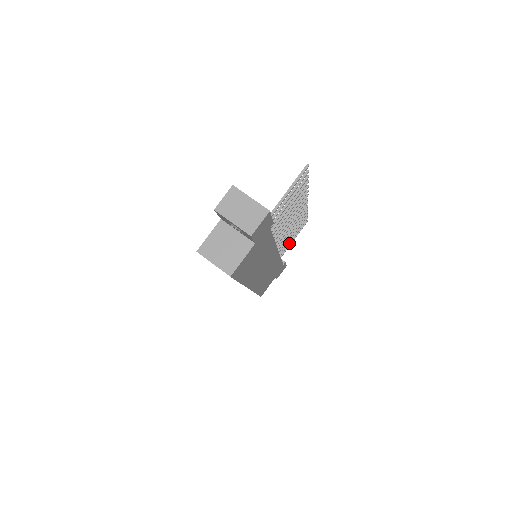
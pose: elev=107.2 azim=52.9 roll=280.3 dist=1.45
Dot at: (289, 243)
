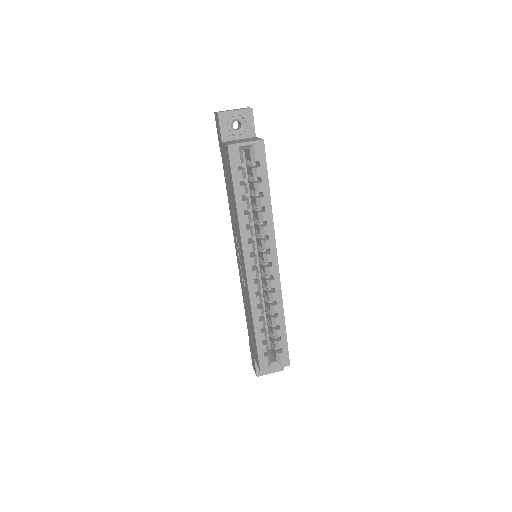
Dot at: occluded
